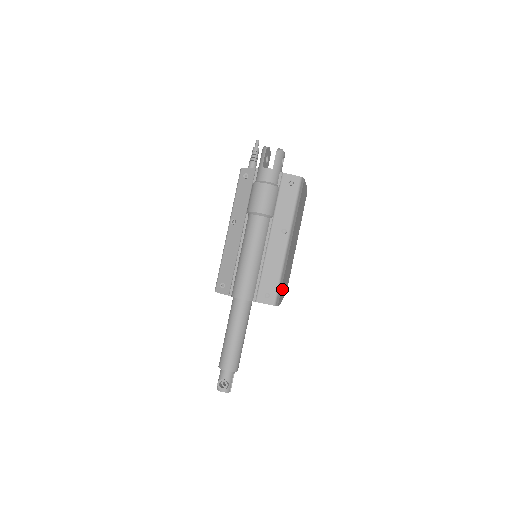
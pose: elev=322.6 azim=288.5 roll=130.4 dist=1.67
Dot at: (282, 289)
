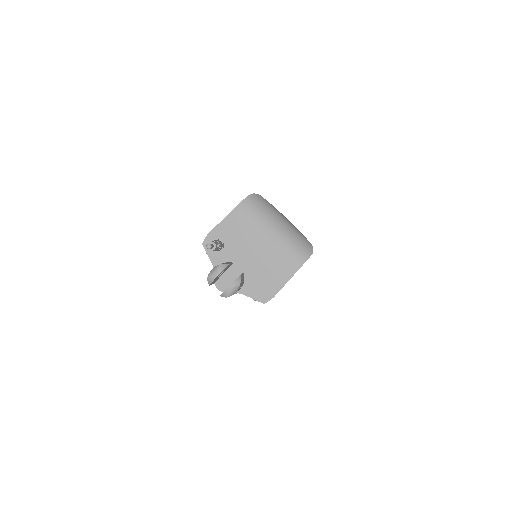
Dot at: occluded
